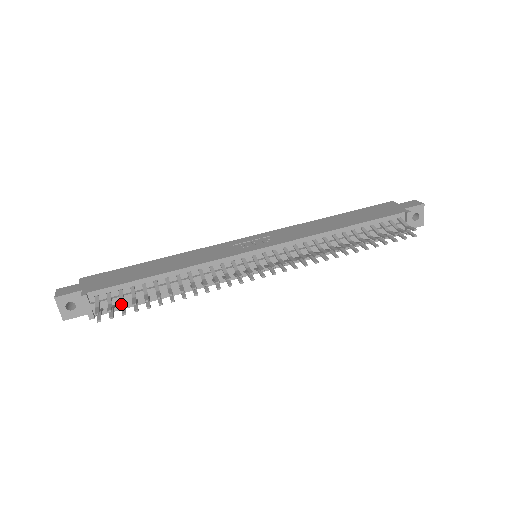
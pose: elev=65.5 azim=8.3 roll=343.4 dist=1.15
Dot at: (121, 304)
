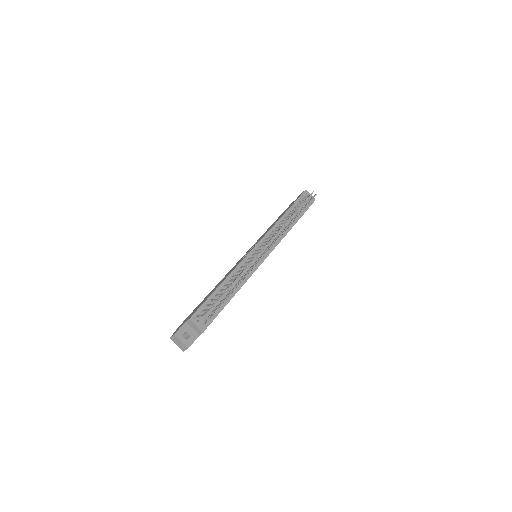
Dot at: (215, 302)
